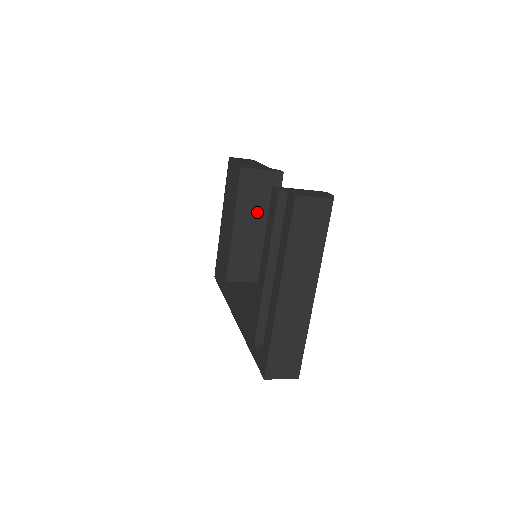
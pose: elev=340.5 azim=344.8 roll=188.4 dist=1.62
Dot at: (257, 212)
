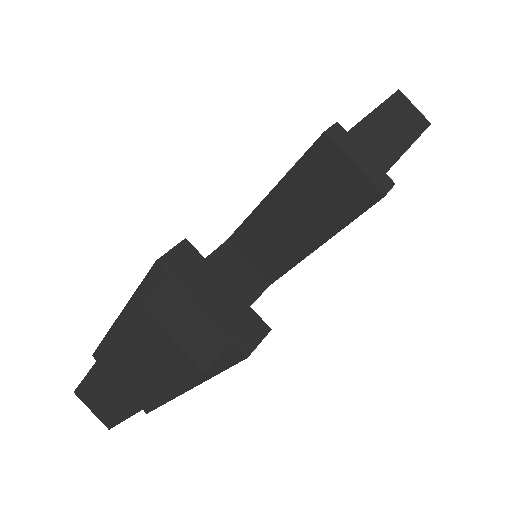
Dot at: (309, 208)
